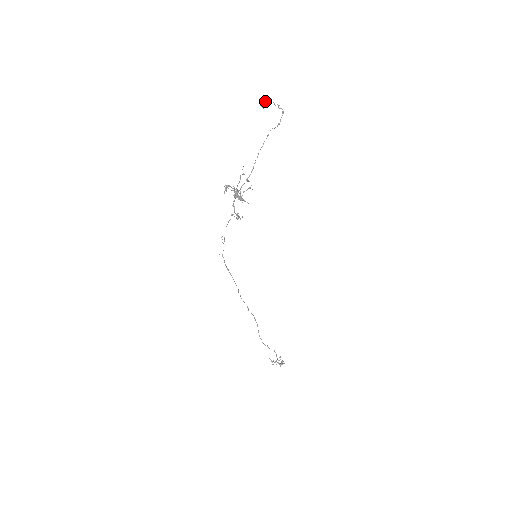
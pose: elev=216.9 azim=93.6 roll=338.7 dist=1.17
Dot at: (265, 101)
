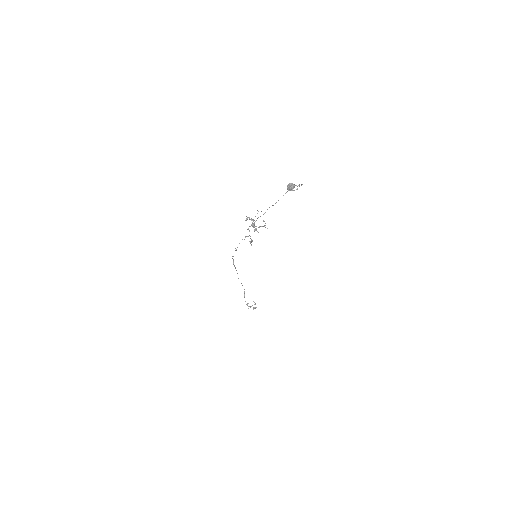
Dot at: (291, 188)
